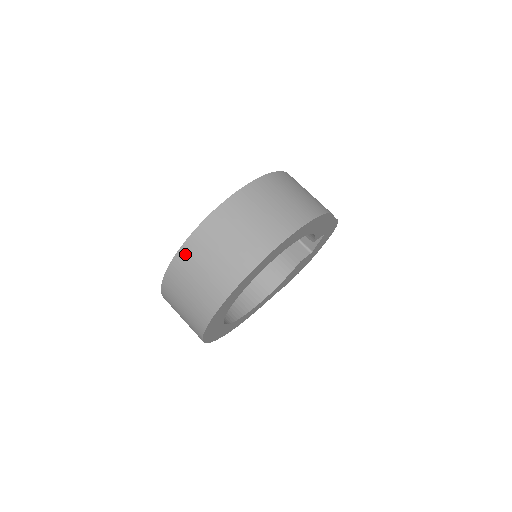
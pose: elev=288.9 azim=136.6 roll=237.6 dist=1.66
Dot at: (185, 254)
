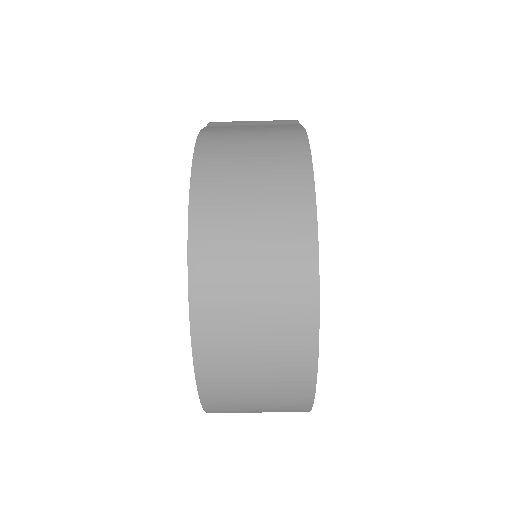
Dot at: (209, 378)
